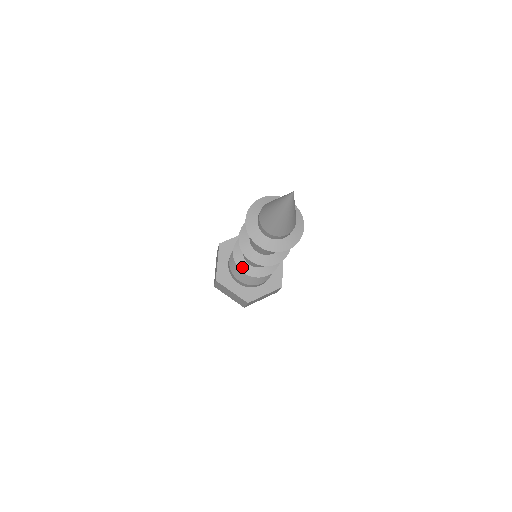
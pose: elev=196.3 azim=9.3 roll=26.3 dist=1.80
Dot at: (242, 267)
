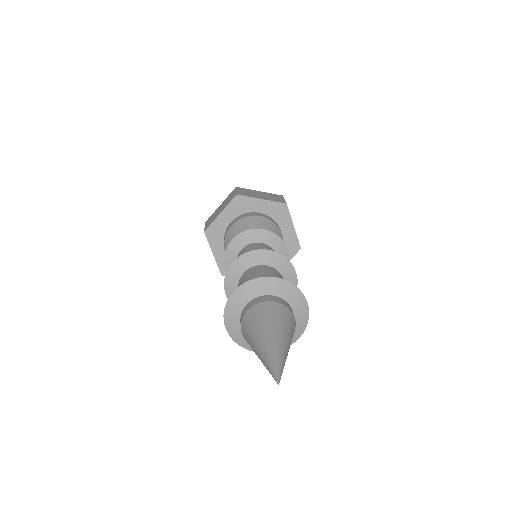
Dot at: occluded
